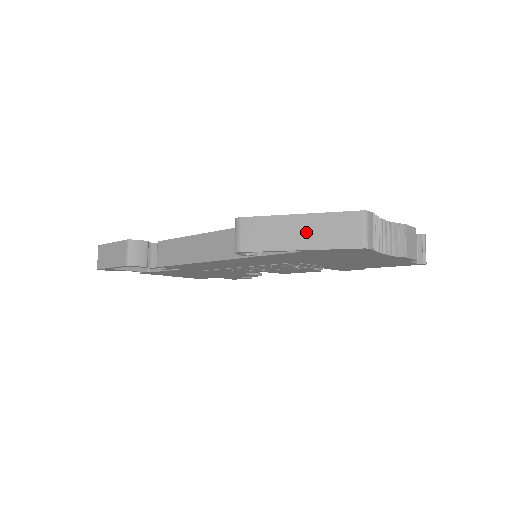
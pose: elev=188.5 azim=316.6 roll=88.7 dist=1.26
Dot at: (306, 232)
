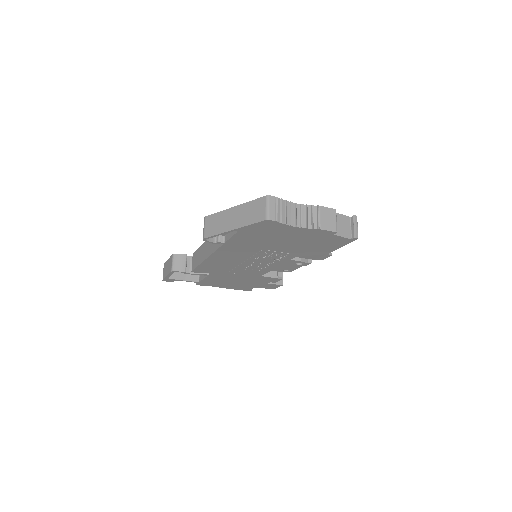
Dot at: (237, 217)
